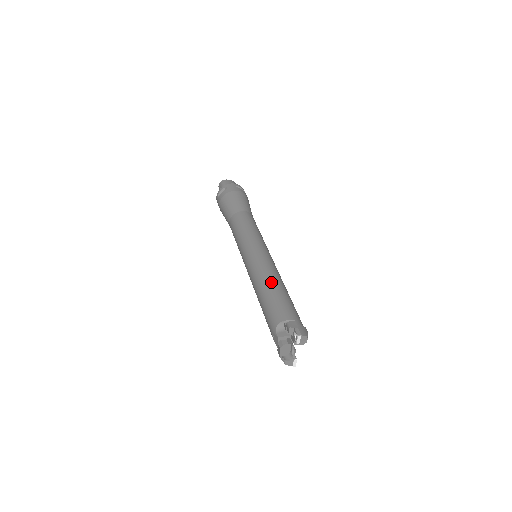
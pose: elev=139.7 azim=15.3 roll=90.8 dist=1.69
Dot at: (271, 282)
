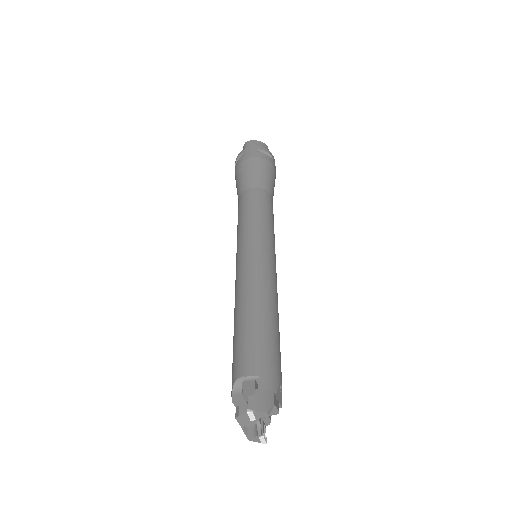
Dot at: (249, 305)
